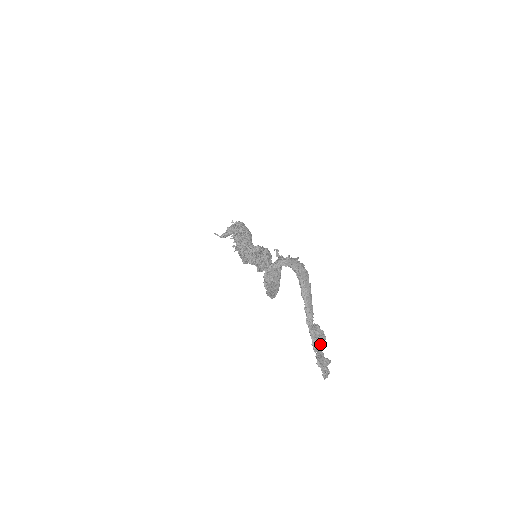
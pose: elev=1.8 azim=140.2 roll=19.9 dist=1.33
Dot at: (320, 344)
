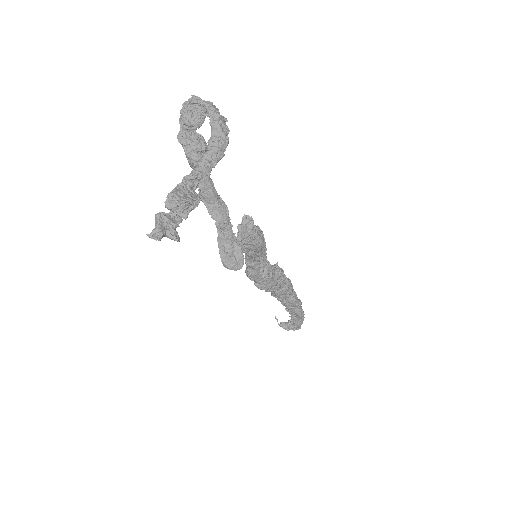
Dot at: (177, 197)
